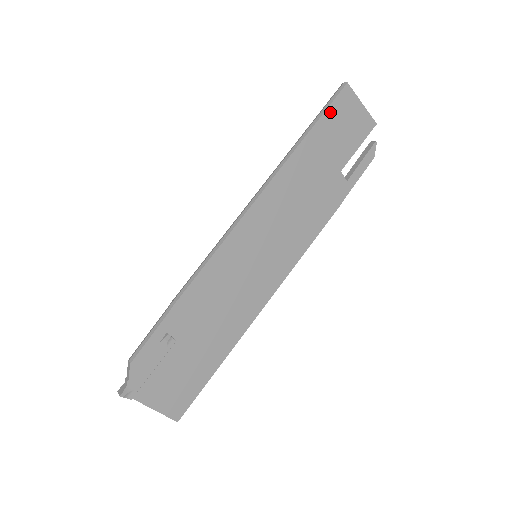
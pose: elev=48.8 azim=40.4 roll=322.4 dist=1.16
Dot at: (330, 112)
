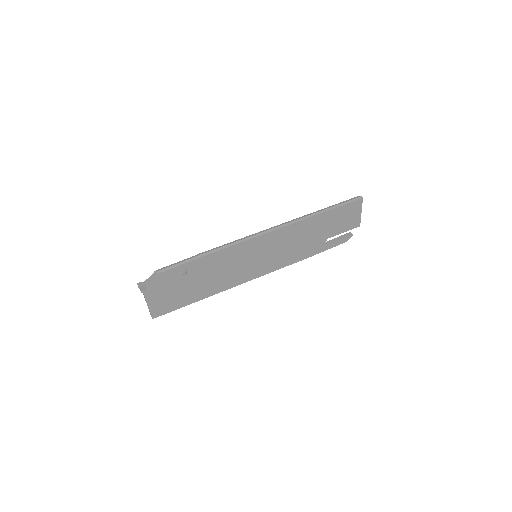
Dot at: (345, 207)
